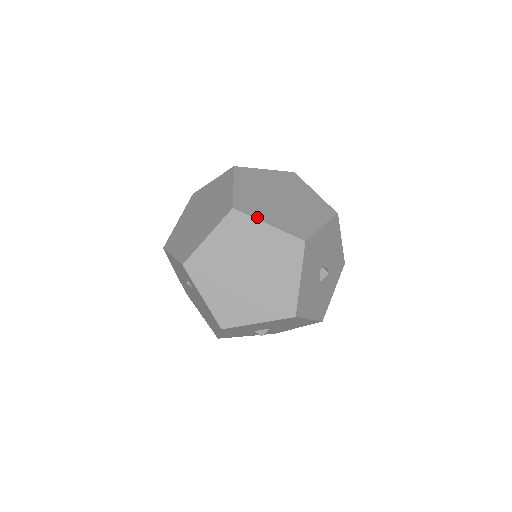
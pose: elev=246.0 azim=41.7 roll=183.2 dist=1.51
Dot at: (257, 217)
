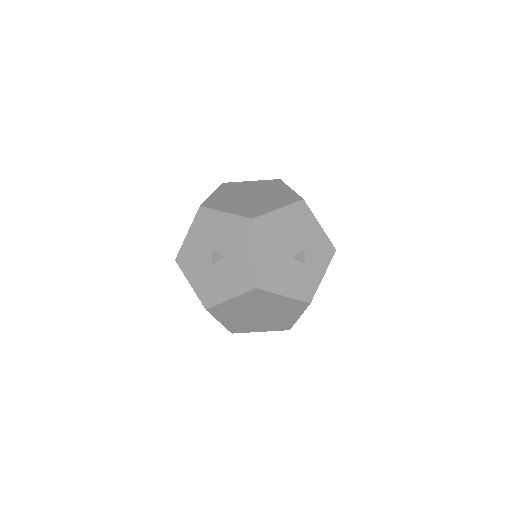
Dot at: occluded
